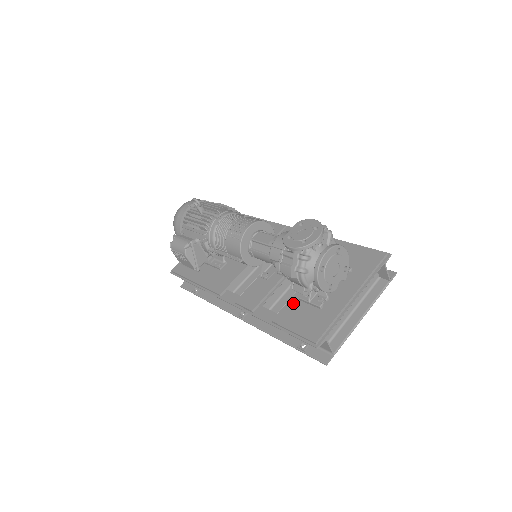
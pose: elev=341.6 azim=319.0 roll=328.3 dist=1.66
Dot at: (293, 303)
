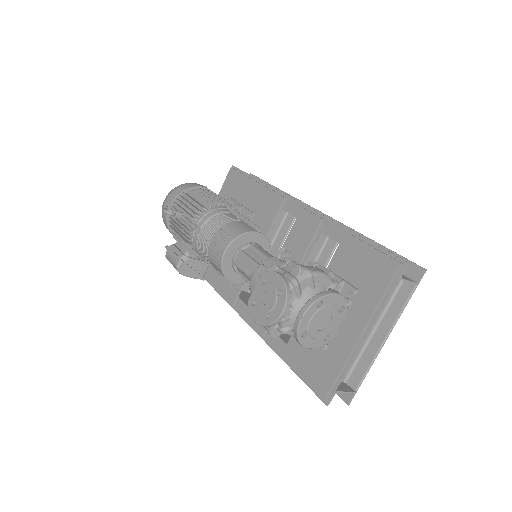
Dot at: occluded
